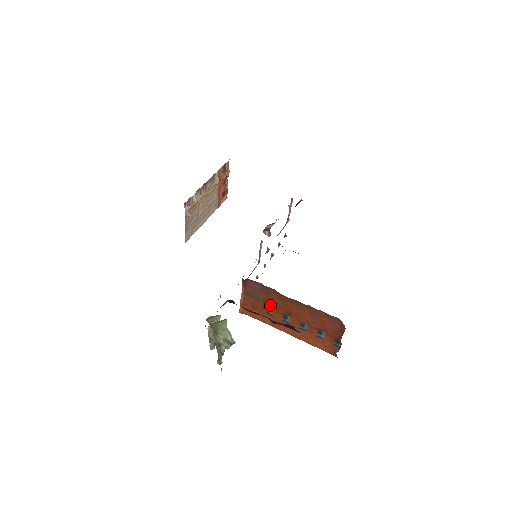
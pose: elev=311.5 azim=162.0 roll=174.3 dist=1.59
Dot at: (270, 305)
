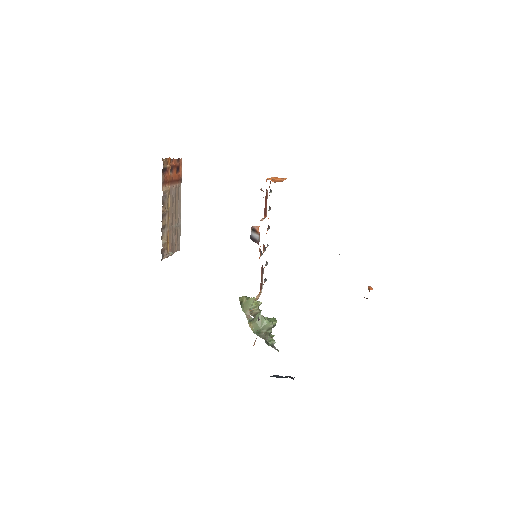
Dot at: occluded
